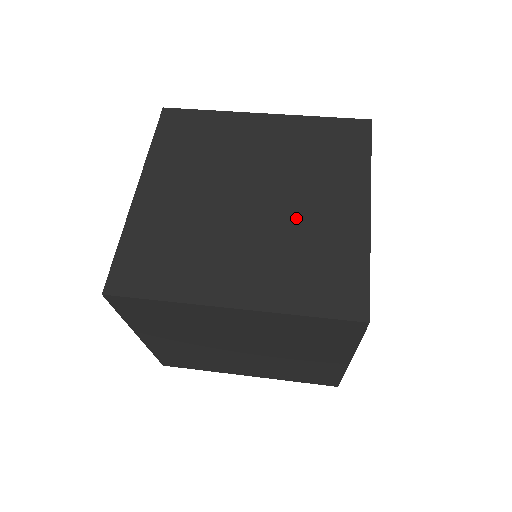
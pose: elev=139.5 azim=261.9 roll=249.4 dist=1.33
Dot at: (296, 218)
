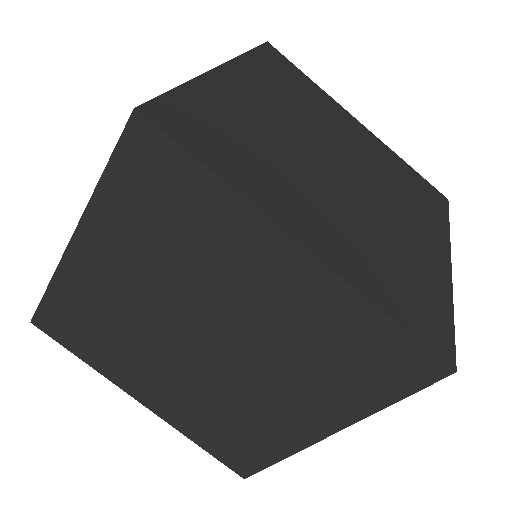
Dot at: (241, 392)
